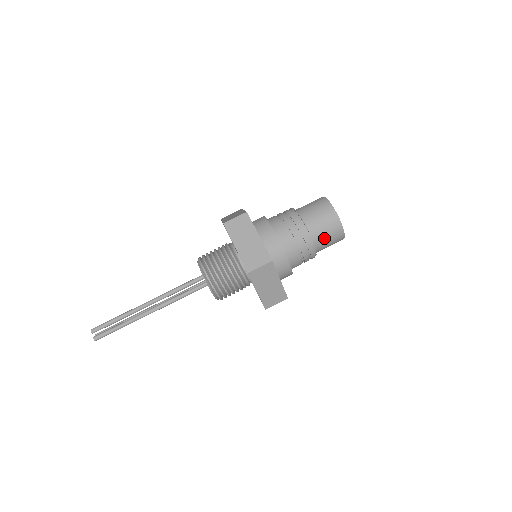
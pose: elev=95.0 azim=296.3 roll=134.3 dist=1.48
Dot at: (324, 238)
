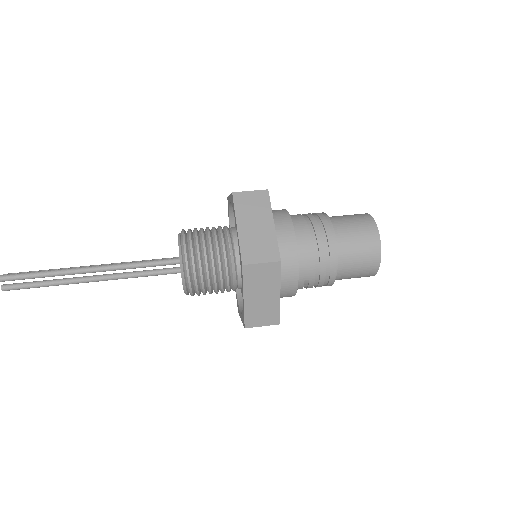
Dot at: (349, 230)
